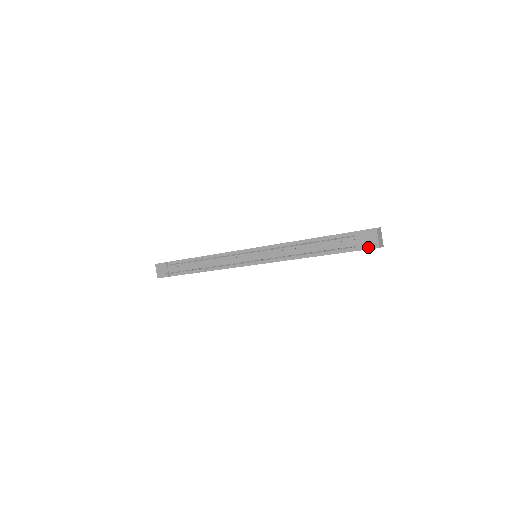
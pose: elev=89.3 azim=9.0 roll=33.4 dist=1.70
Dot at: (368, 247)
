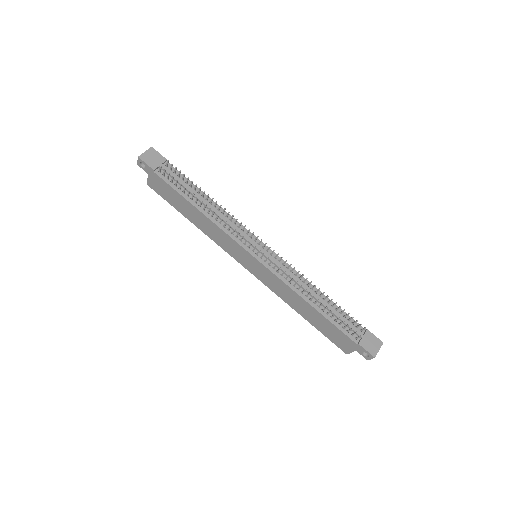
Dot at: (367, 348)
